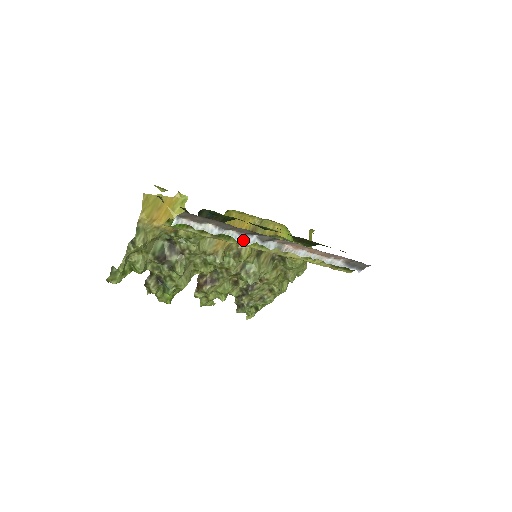
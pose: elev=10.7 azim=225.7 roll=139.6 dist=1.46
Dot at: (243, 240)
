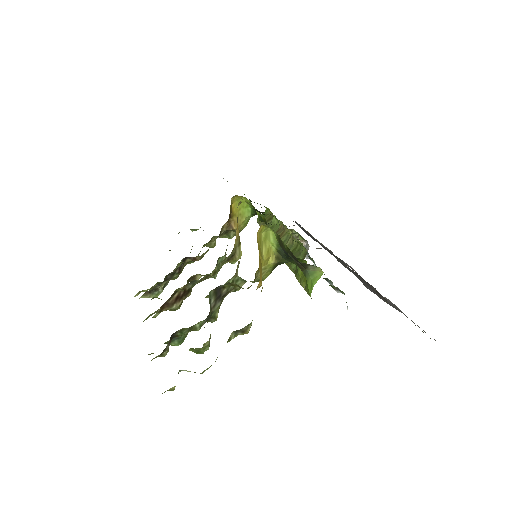
Dot at: occluded
